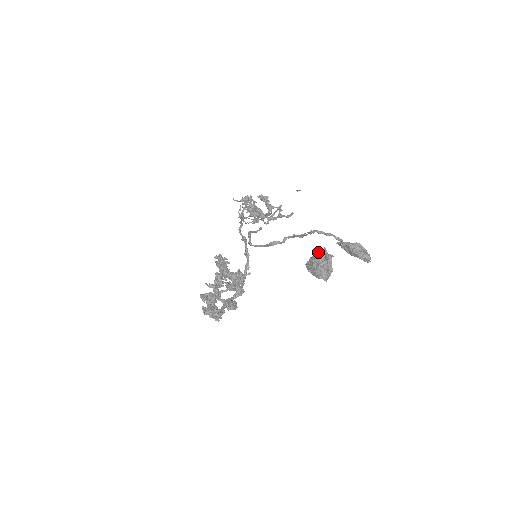
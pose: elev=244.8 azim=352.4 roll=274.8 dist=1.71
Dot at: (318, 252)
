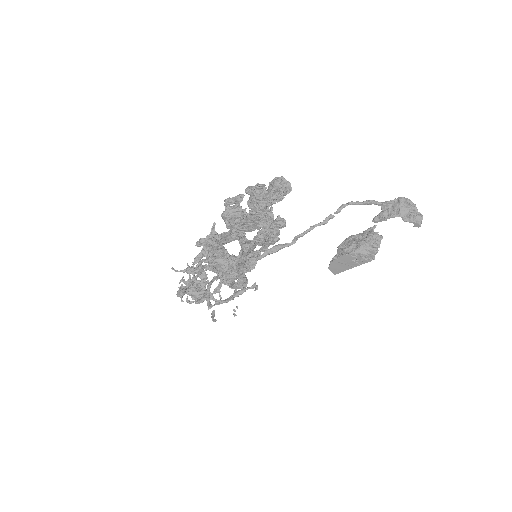
Dot at: occluded
